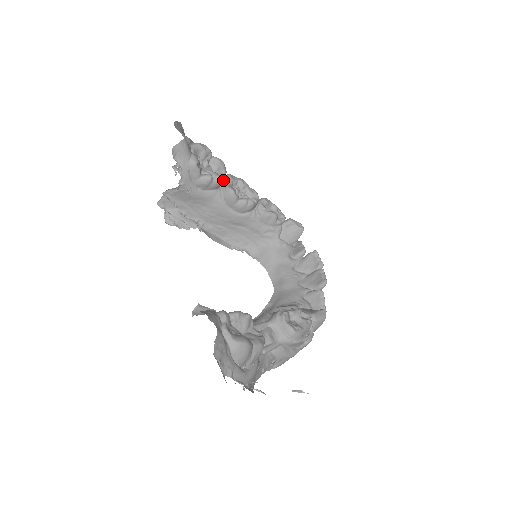
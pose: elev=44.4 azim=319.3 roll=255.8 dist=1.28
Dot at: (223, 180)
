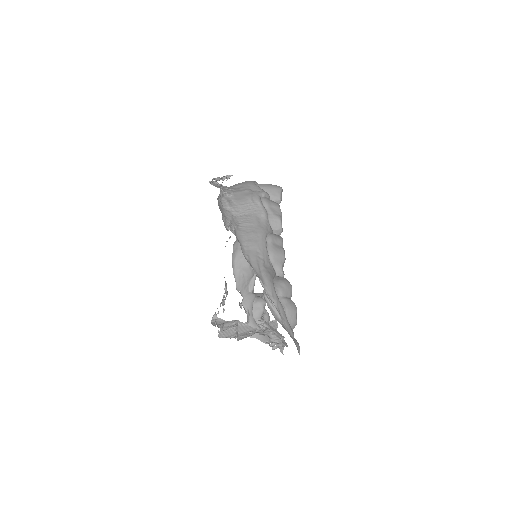
Dot at: occluded
